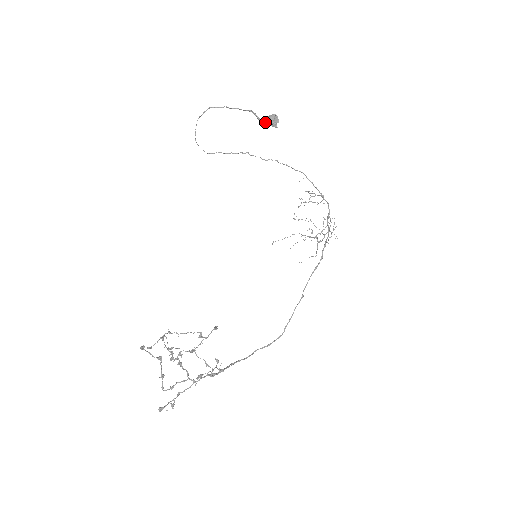
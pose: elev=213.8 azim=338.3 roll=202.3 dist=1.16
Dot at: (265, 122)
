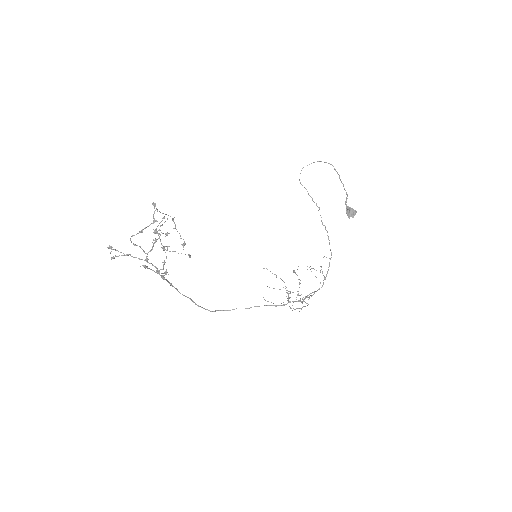
Dot at: (347, 208)
